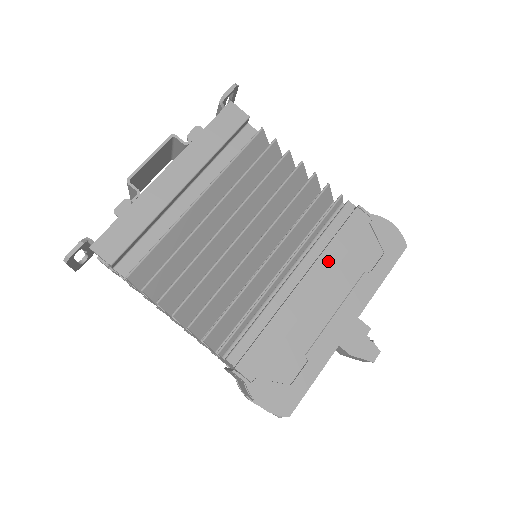
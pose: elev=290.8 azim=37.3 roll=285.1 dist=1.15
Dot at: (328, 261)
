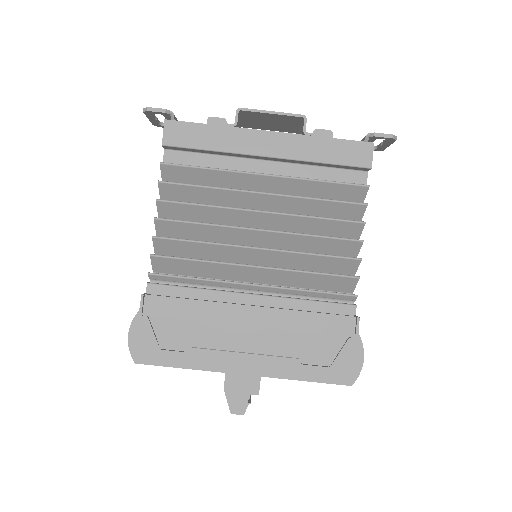
Dot at: (286, 319)
